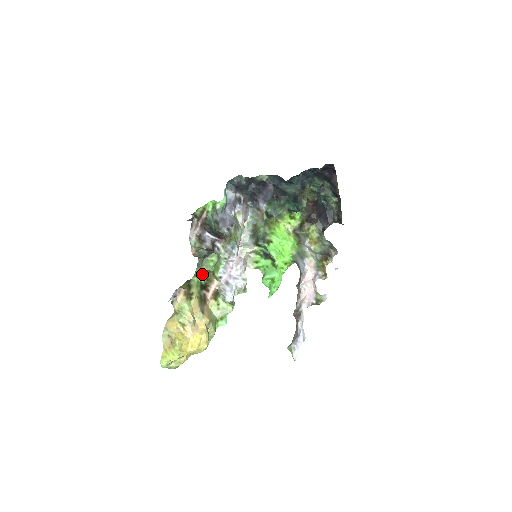
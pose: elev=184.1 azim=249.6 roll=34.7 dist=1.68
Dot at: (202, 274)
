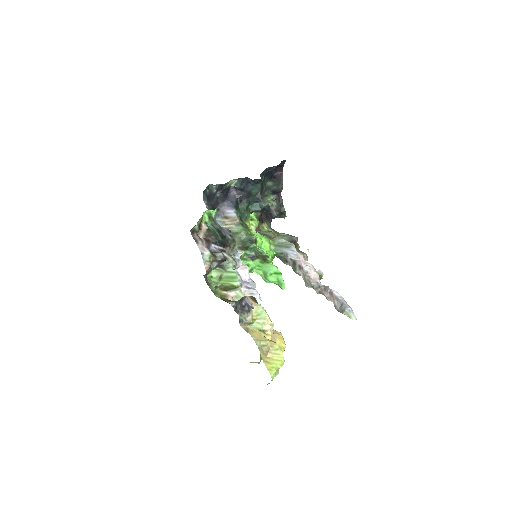
Dot at: (216, 291)
